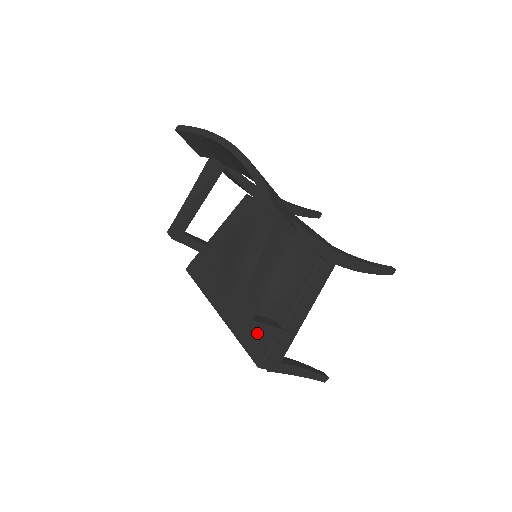
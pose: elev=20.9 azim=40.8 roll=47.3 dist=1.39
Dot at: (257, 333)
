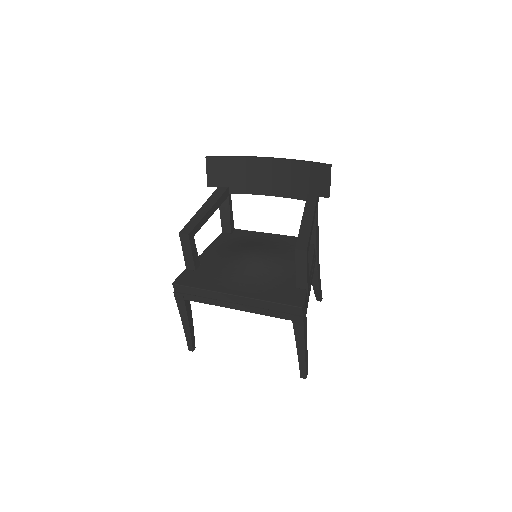
Dot at: (307, 268)
